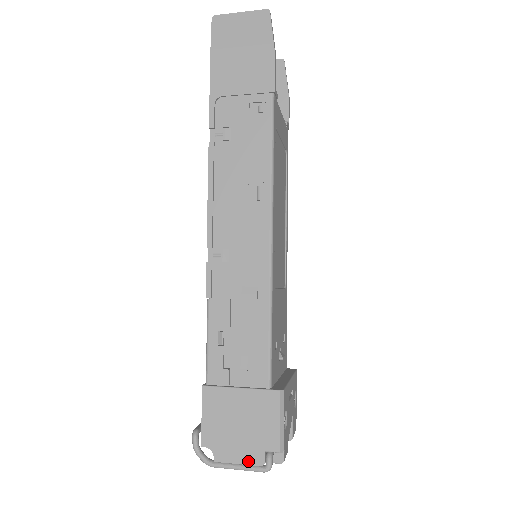
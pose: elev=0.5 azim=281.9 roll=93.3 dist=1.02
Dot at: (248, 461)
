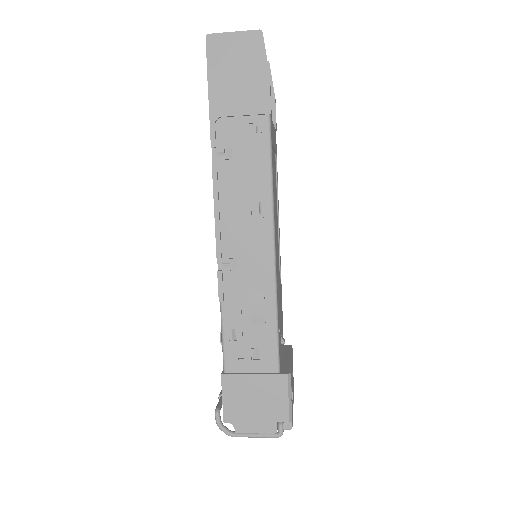
Dot at: (264, 430)
